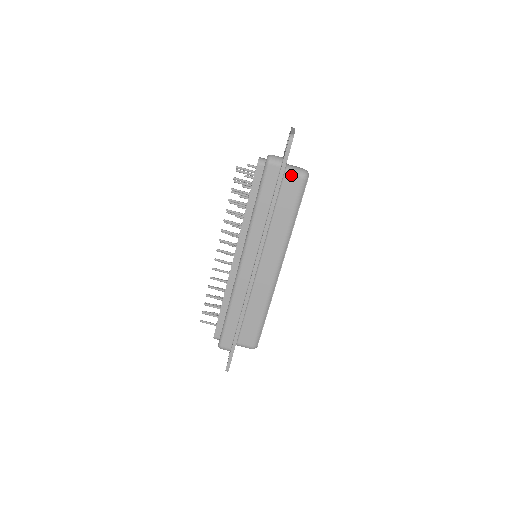
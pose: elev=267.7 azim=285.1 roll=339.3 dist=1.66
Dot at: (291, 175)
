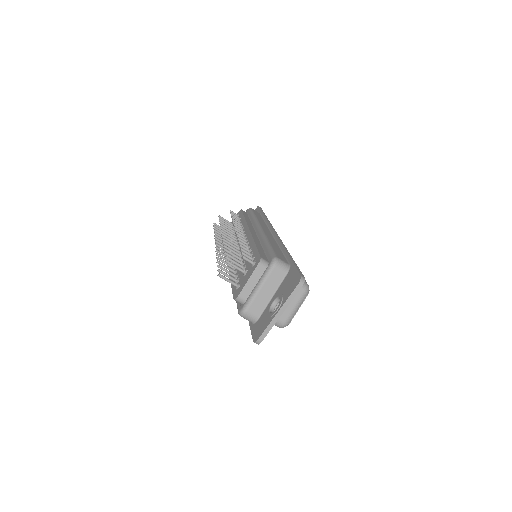
Dot at: occluded
